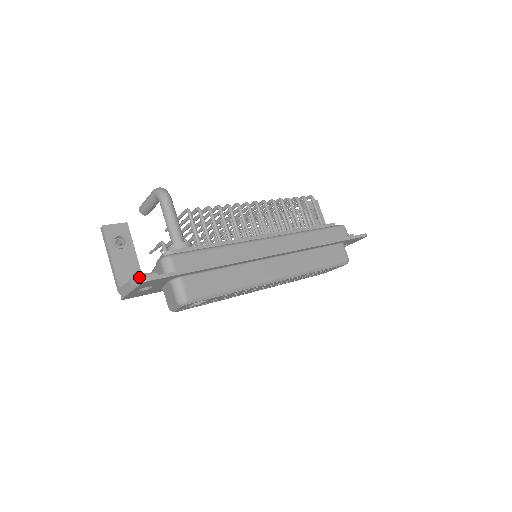
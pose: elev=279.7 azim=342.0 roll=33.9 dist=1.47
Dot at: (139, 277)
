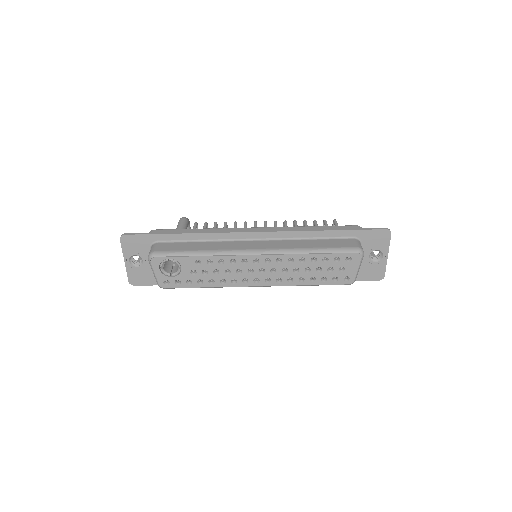
Dot at: occluded
